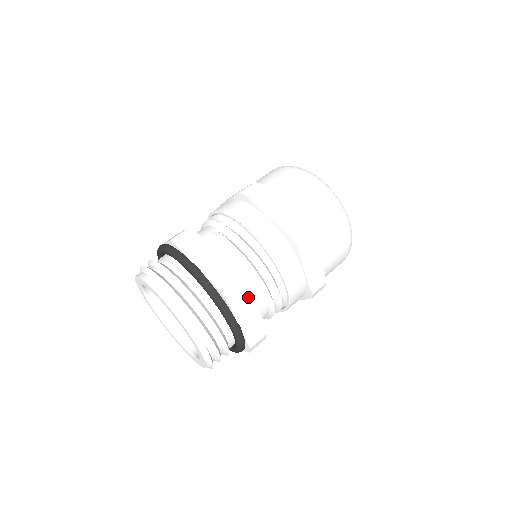
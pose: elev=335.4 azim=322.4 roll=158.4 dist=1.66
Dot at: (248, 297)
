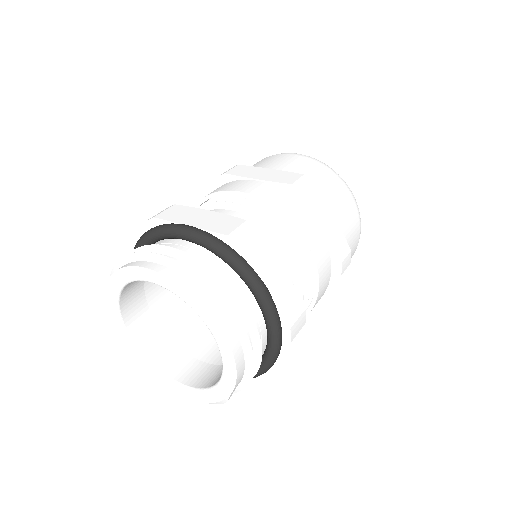
Dot at: occluded
